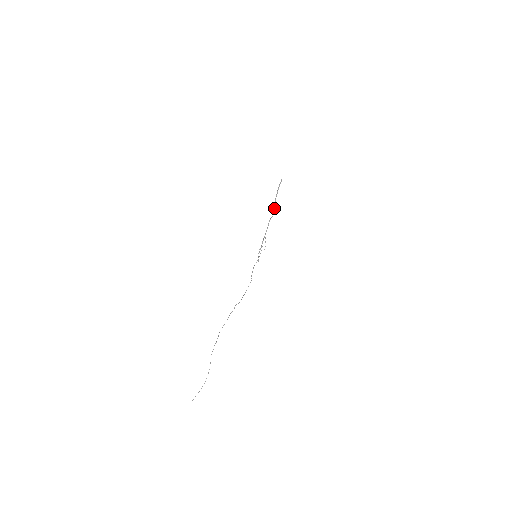
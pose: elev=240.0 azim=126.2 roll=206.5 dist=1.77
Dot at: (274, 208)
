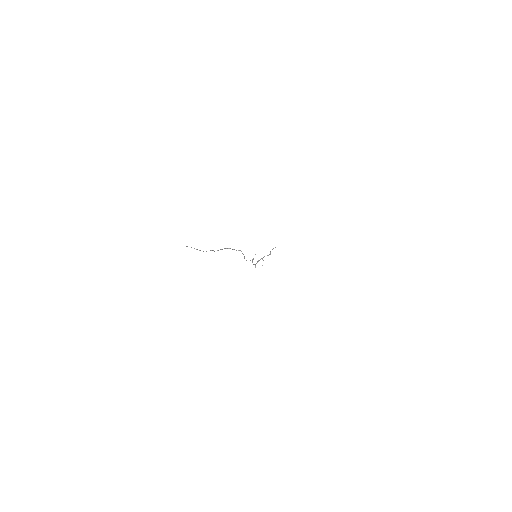
Dot at: (270, 252)
